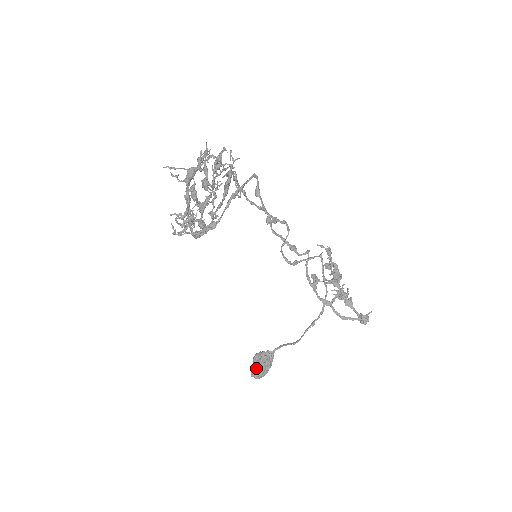
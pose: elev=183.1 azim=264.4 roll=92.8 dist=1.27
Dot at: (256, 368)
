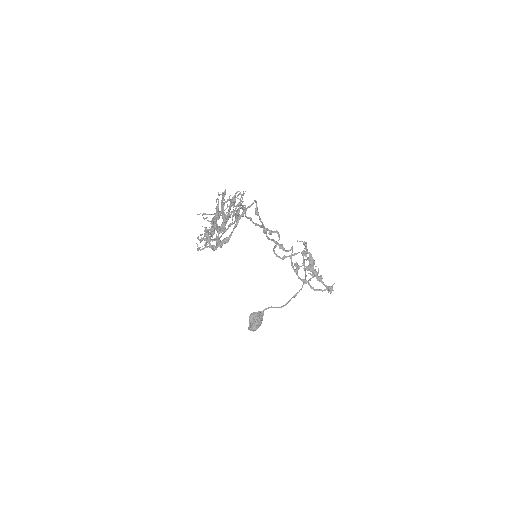
Dot at: (252, 325)
